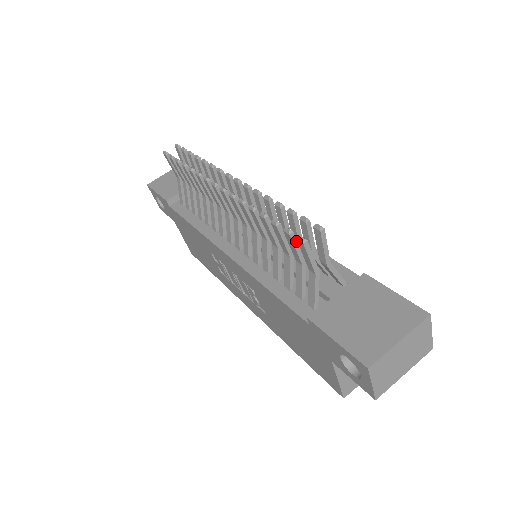
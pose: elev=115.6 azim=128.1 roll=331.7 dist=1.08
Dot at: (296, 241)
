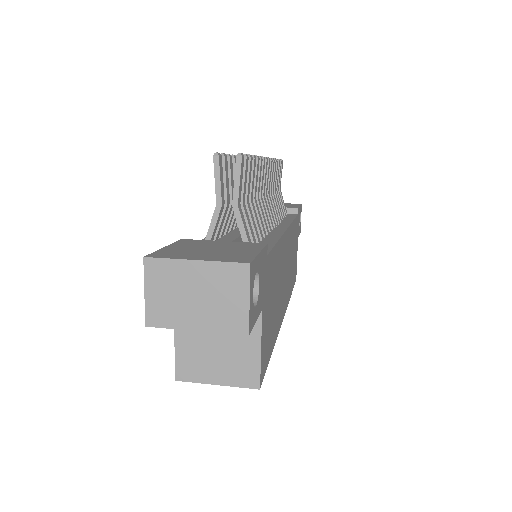
Dot at: (224, 169)
